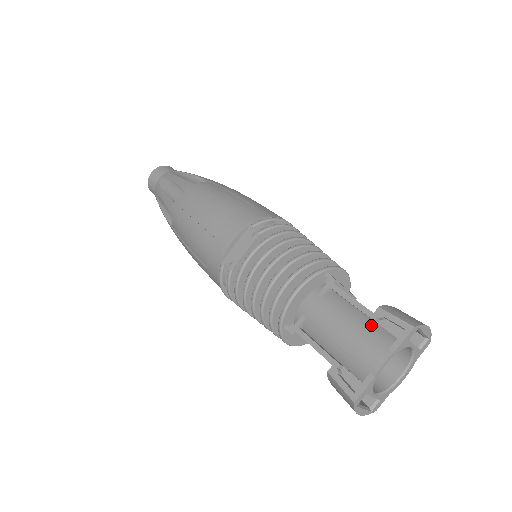
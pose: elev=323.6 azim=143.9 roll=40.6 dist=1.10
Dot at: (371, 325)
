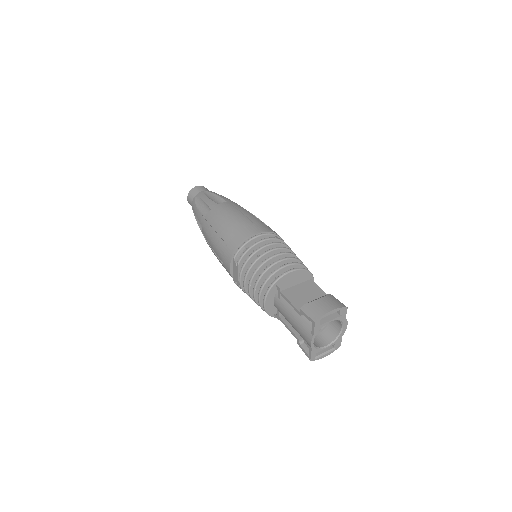
Dot at: (303, 317)
